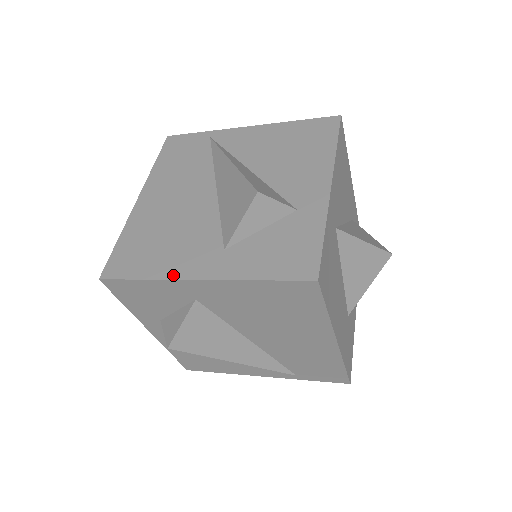
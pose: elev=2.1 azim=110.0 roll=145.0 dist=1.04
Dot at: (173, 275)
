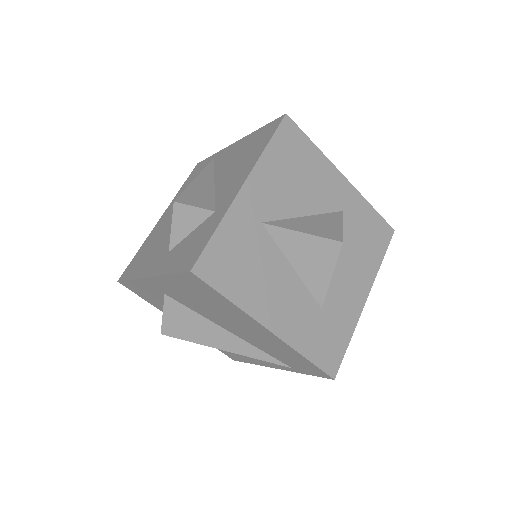
Dot at: (141, 275)
